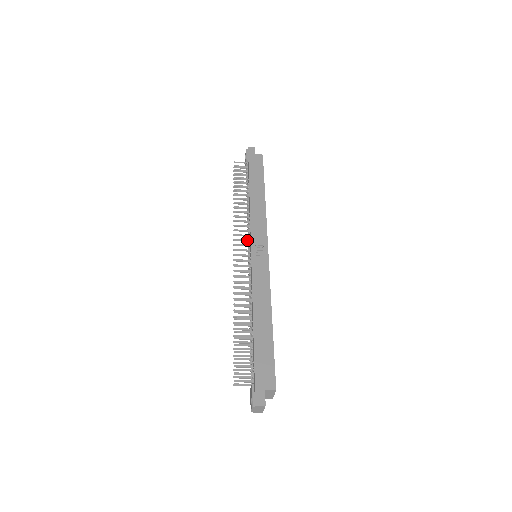
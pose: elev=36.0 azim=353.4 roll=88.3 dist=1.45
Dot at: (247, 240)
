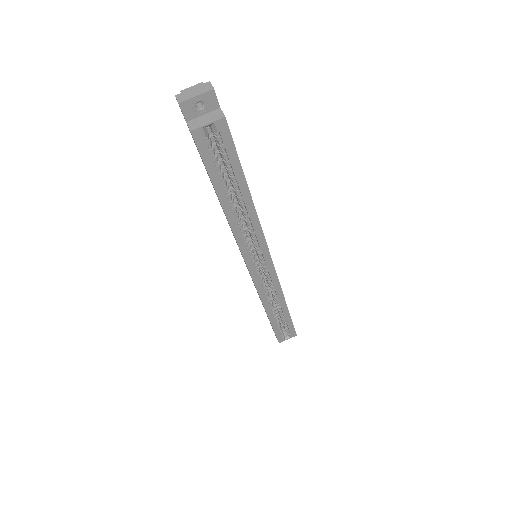
Dot at: occluded
